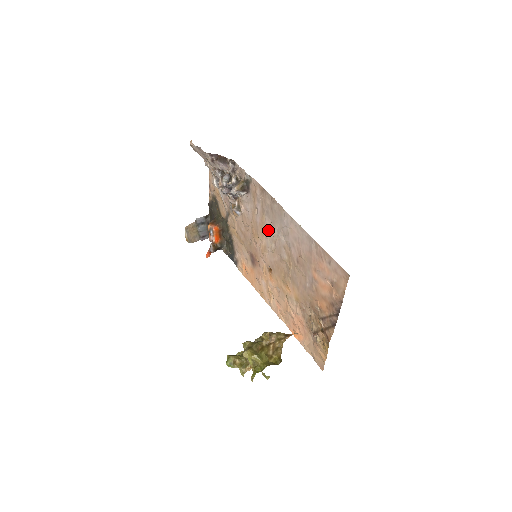
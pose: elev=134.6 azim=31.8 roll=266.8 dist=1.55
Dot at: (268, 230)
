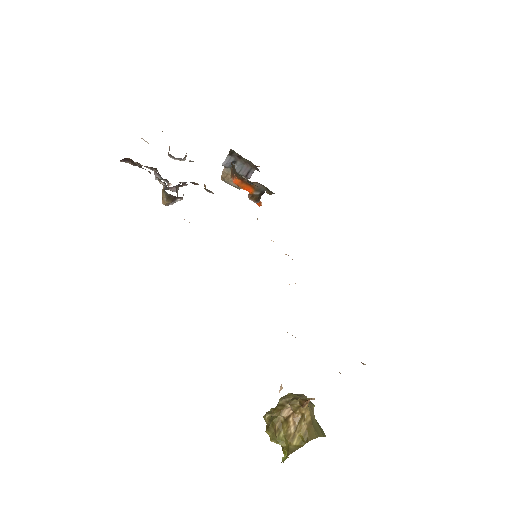
Dot at: occluded
